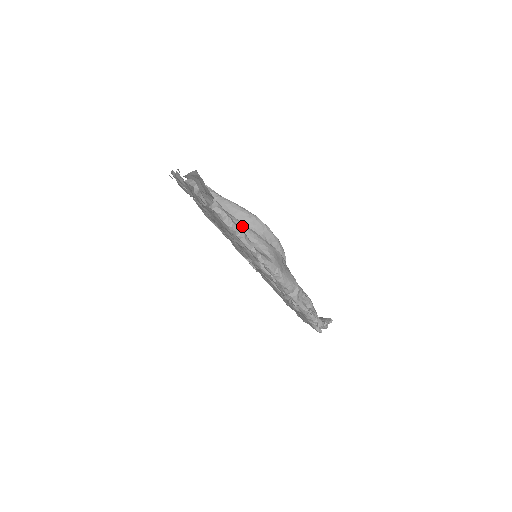
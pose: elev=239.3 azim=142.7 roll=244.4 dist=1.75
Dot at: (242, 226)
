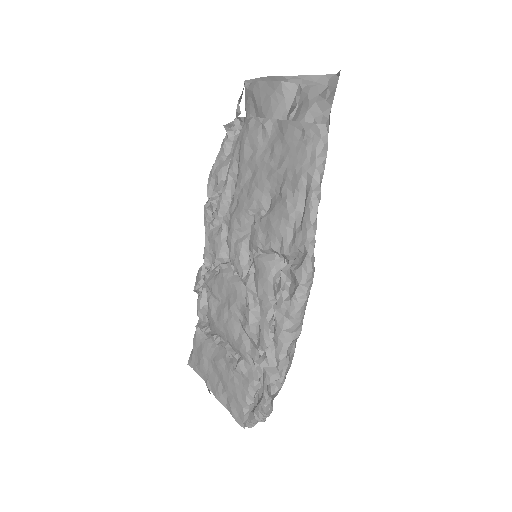
Dot at: occluded
